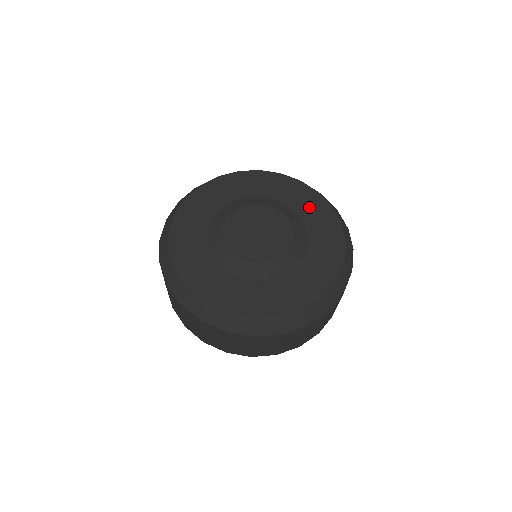
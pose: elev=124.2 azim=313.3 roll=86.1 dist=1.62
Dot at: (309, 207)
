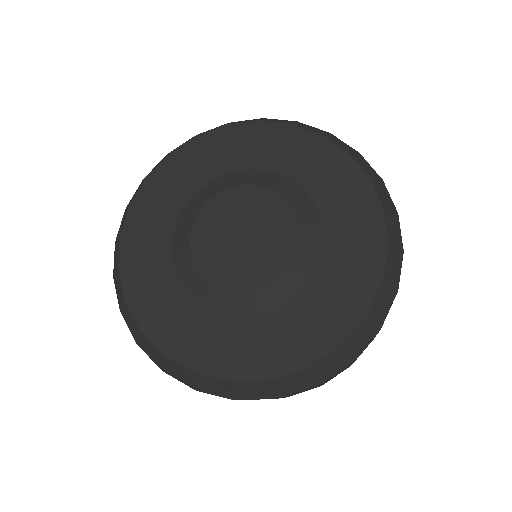
Dot at: (350, 256)
